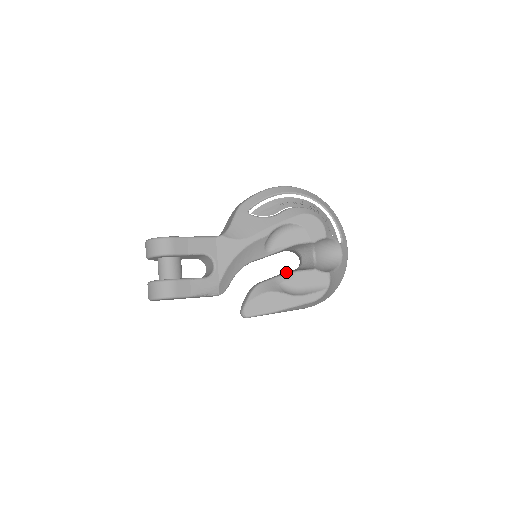
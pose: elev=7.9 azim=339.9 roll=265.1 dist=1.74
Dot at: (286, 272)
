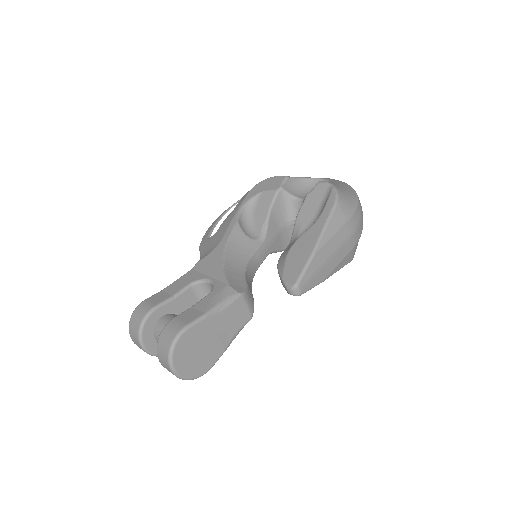
Dot at: occluded
